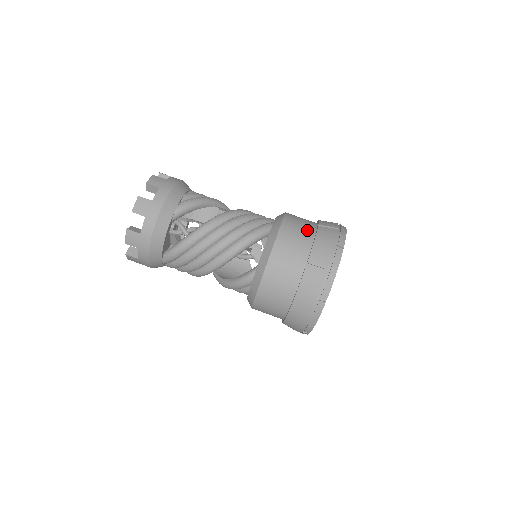
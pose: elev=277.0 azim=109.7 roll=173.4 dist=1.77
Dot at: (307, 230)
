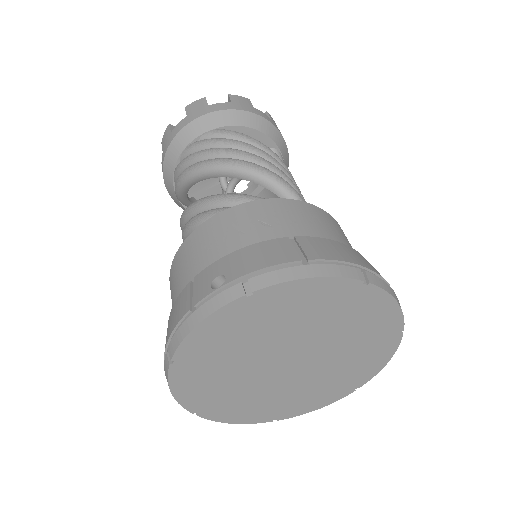
Dot at: occluded
